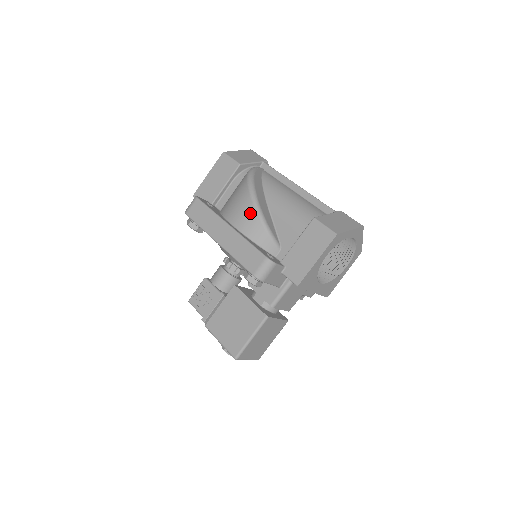
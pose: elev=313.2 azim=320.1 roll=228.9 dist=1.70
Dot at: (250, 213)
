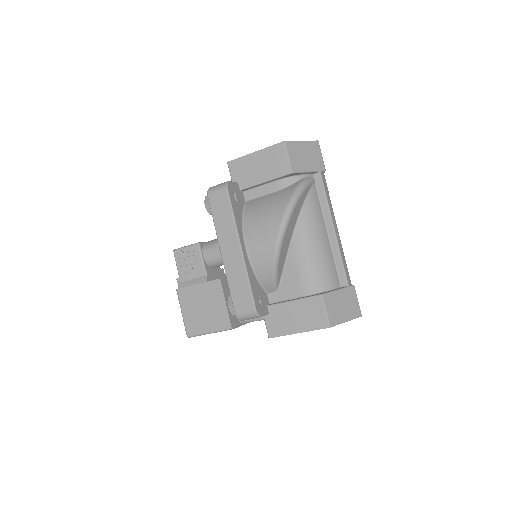
Dot at: (268, 249)
